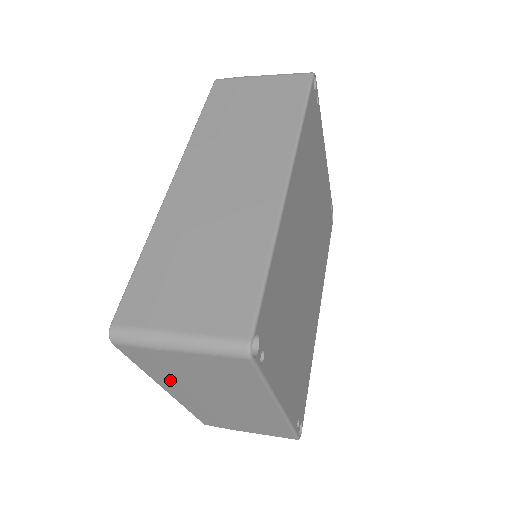
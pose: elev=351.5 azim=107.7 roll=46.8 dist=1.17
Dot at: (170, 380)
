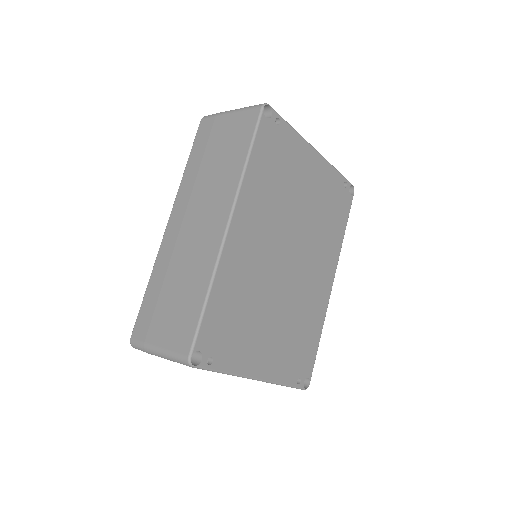
Dot at: occluded
